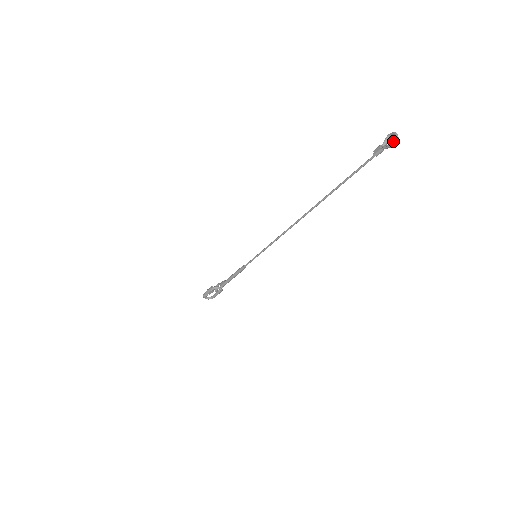
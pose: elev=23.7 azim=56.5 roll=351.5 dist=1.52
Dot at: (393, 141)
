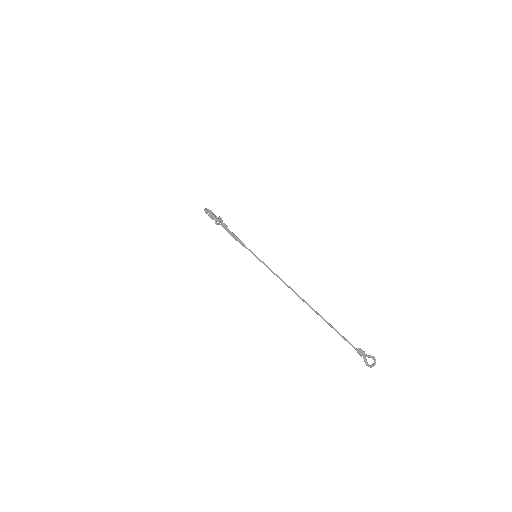
Dot at: (369, 366)
